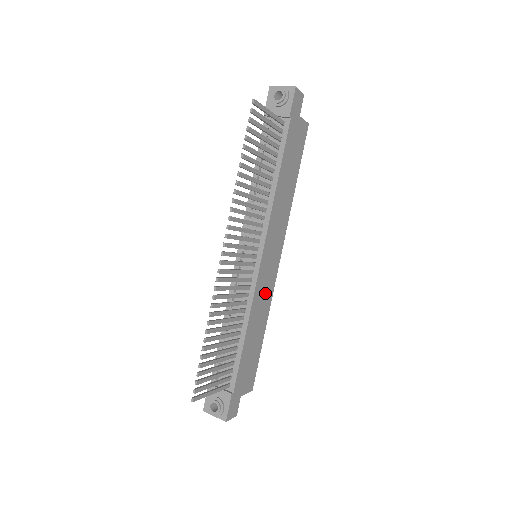
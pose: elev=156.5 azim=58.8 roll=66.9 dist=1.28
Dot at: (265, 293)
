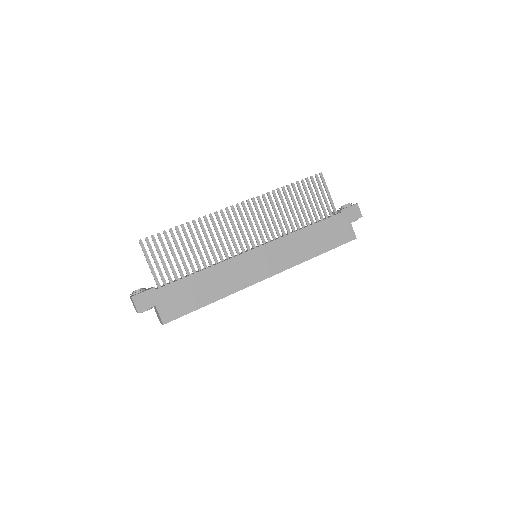
Dot at: (238, 276)
